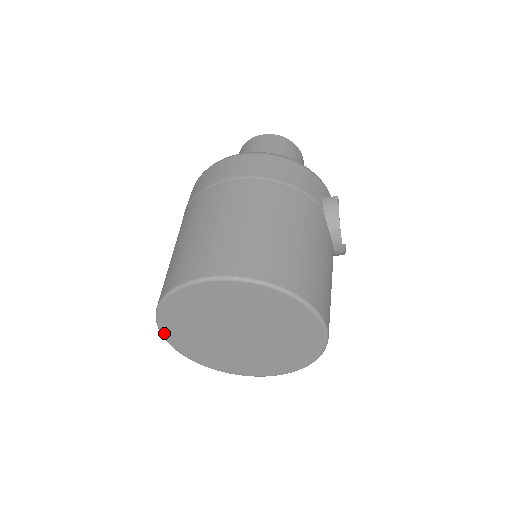
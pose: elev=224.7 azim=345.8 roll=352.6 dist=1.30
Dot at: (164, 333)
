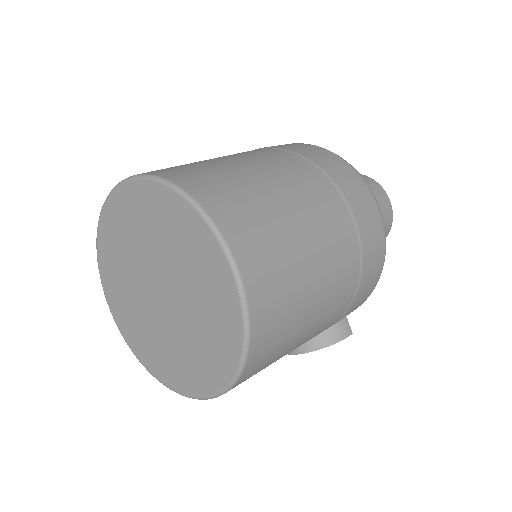
Dot at: (125, 186)
